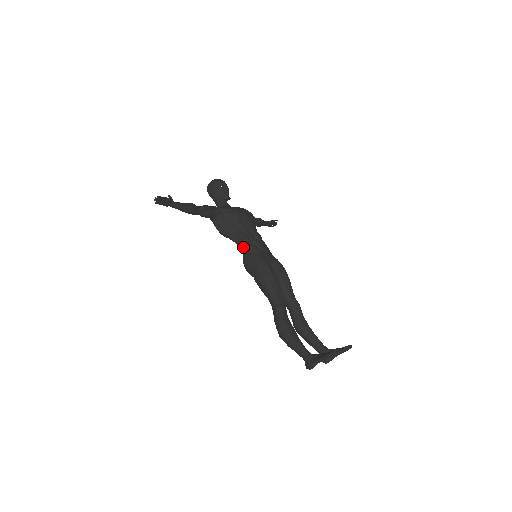
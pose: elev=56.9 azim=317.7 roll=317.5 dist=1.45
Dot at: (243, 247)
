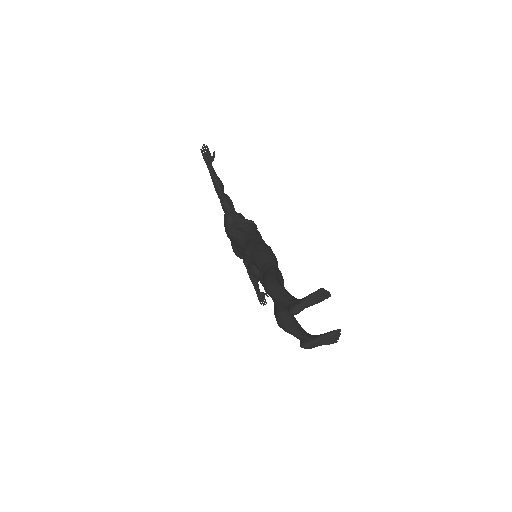
Dot at: (249, 240)
